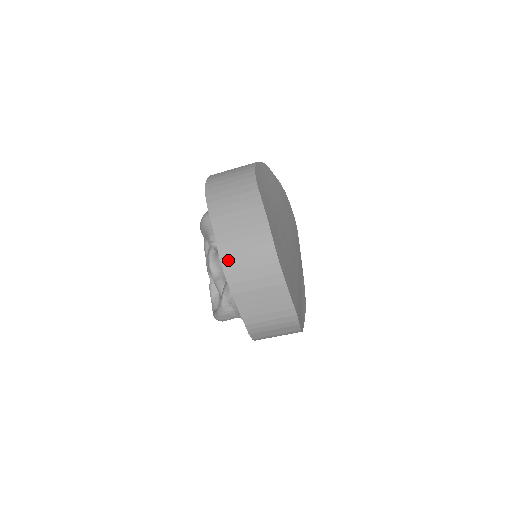
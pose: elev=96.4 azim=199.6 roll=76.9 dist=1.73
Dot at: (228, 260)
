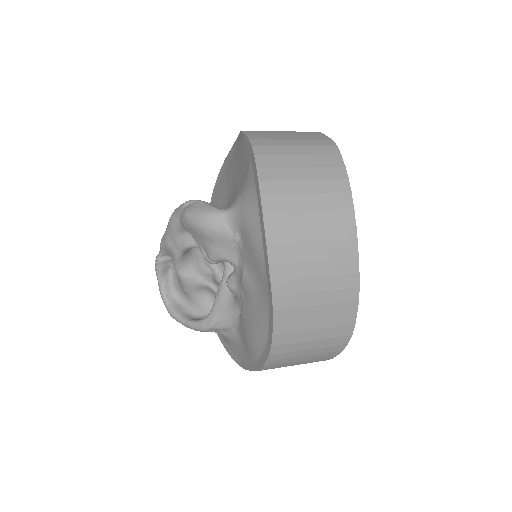
Dot at: (278, 358)
